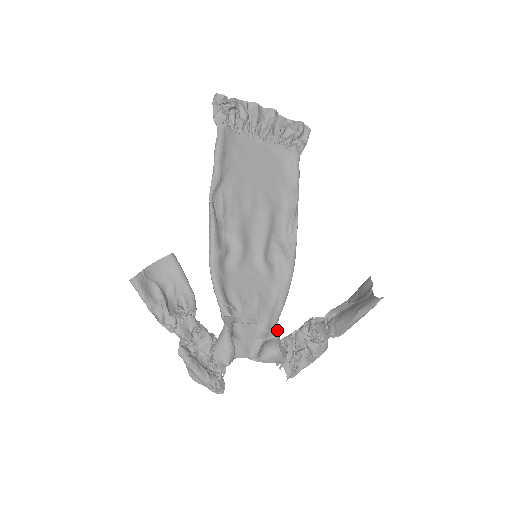
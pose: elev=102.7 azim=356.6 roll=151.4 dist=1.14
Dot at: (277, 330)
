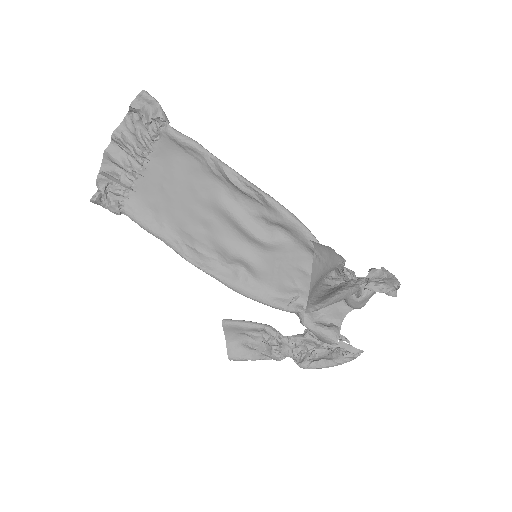
Dot at: occluded
